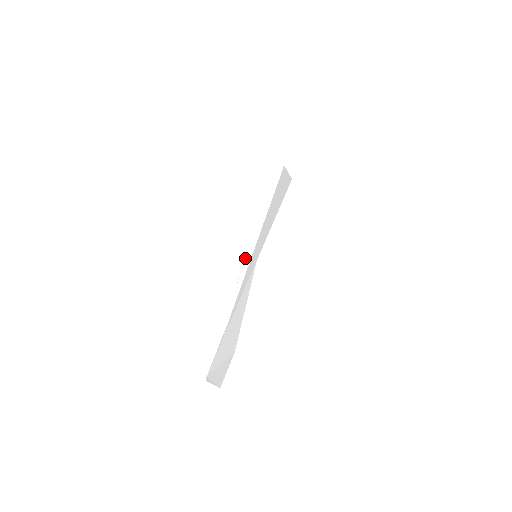
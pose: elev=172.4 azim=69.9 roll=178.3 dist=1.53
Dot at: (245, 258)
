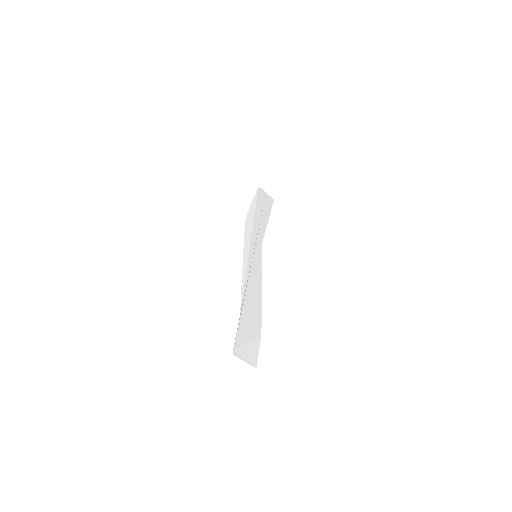
Dot at: (244, 257)
